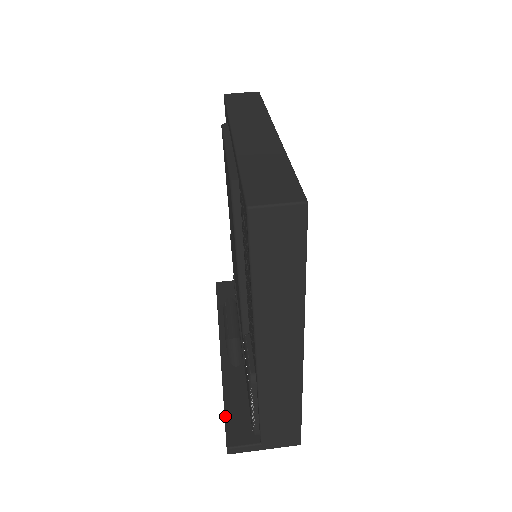
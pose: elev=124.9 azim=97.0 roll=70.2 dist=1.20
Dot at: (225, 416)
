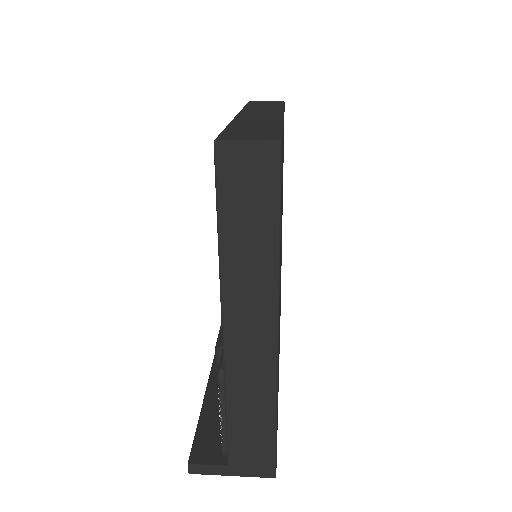
Dot at: (196, 431)
